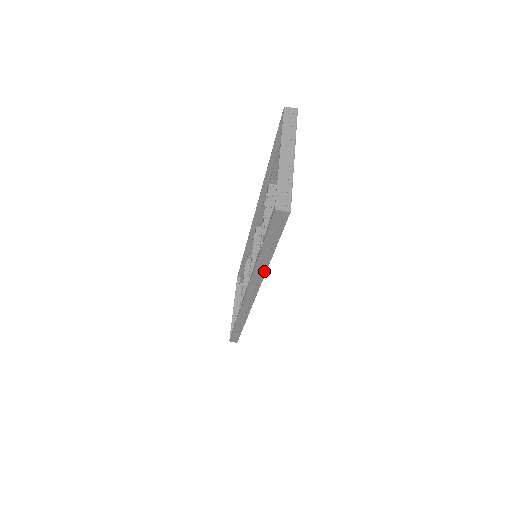
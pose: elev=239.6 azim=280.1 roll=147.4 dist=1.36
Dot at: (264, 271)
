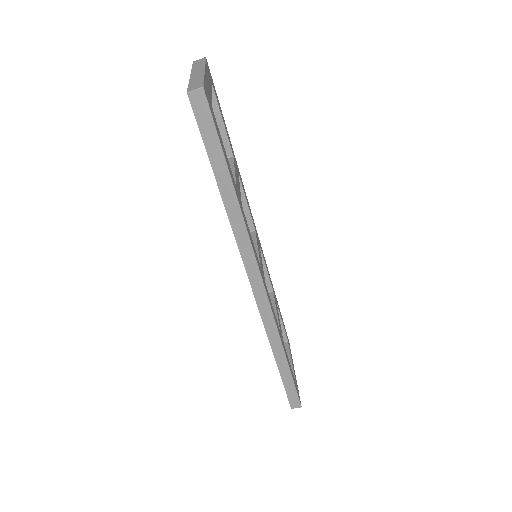
Dot at: (241, 221)
